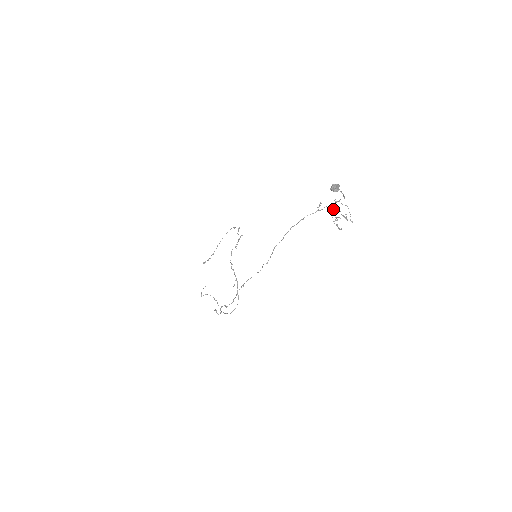
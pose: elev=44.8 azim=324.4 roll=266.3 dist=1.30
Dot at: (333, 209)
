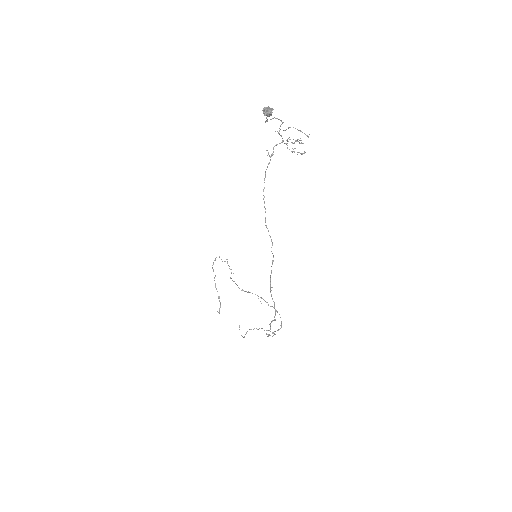
Dot at: (282, 142)
